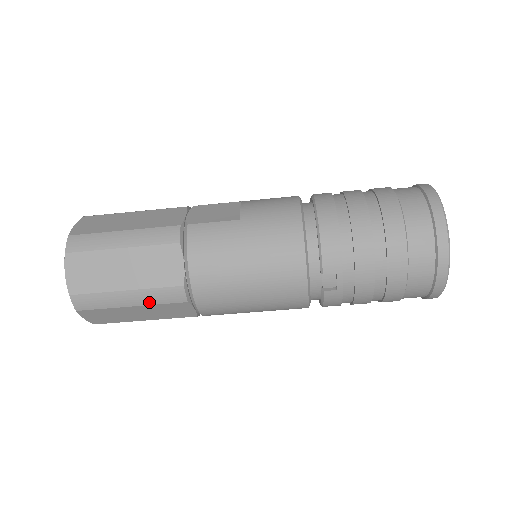
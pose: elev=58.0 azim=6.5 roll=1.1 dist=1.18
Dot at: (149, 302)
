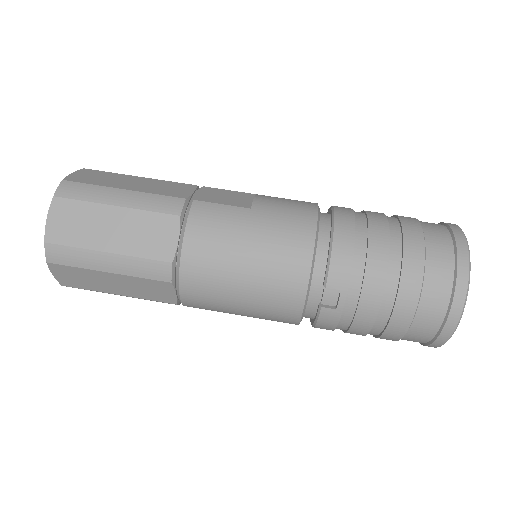
Dot at: (129, 272)
